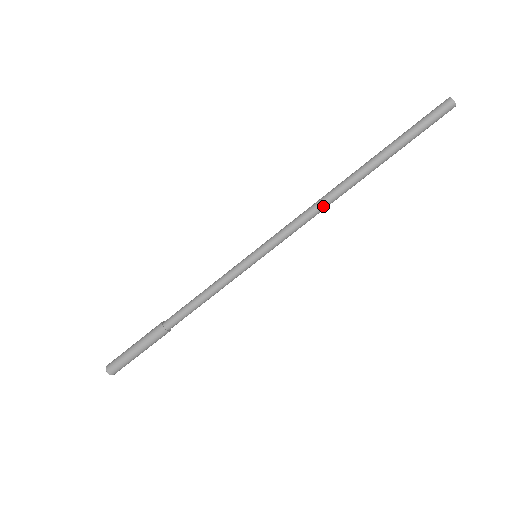
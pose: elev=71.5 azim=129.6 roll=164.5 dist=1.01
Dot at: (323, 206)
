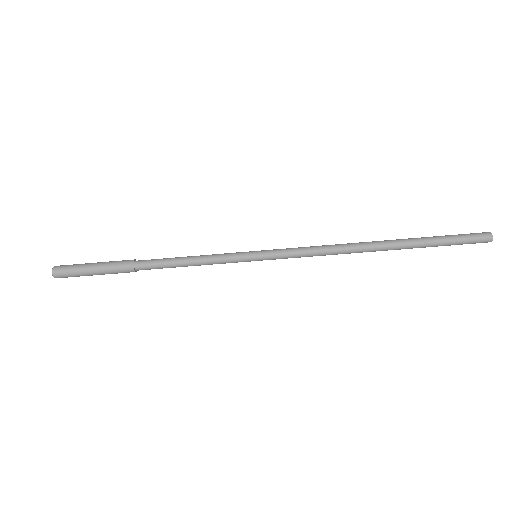
Dot at: (339, 251)
